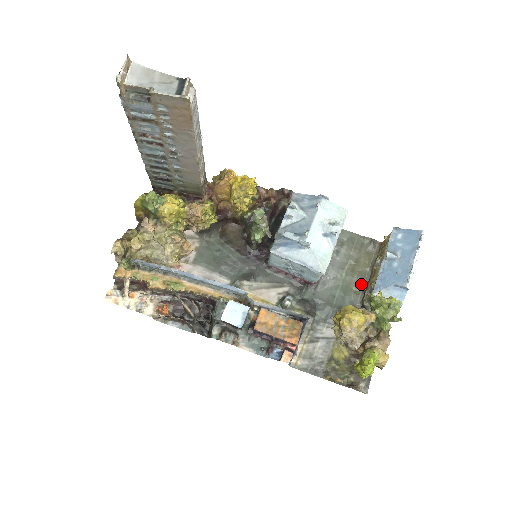
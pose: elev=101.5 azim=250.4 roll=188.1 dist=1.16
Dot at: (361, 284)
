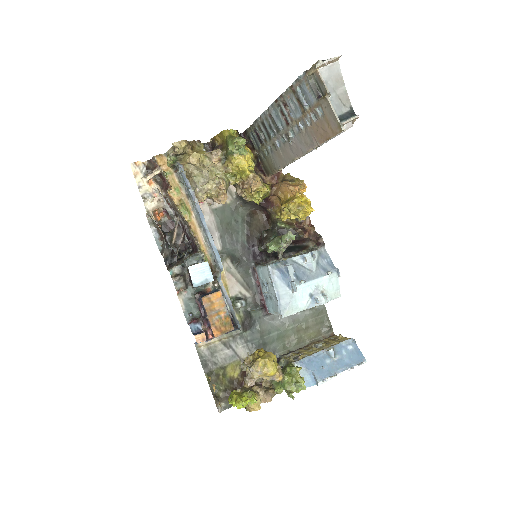
Dot at: (293, 345)
